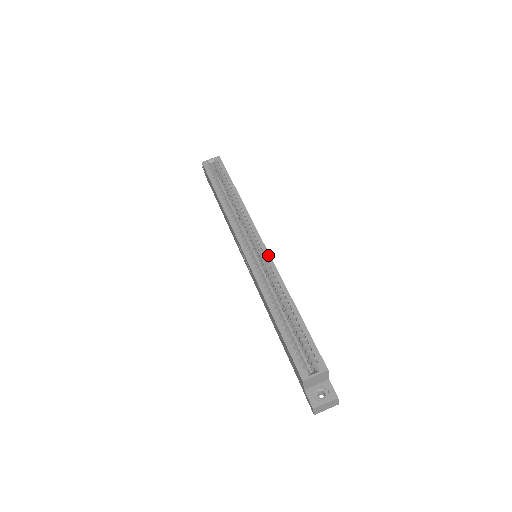
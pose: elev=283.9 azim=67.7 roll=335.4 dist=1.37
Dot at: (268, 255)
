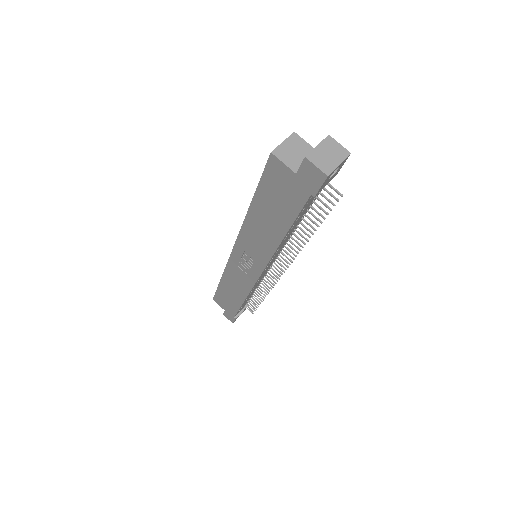
Dot at: occluded
